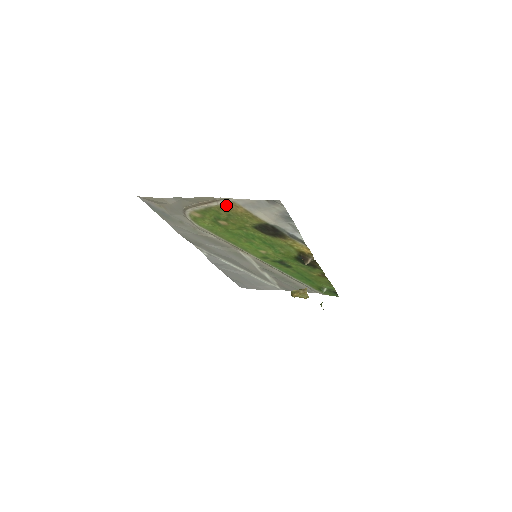
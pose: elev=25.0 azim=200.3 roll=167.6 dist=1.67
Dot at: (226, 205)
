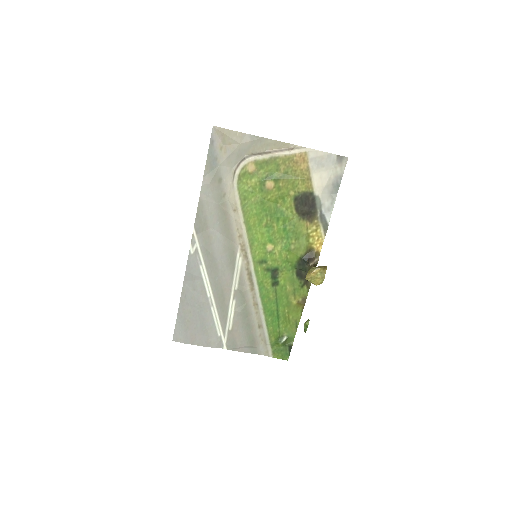
Dot at: (295, 157)
